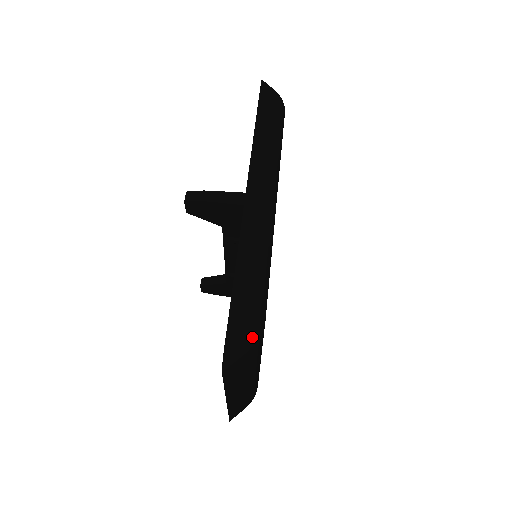
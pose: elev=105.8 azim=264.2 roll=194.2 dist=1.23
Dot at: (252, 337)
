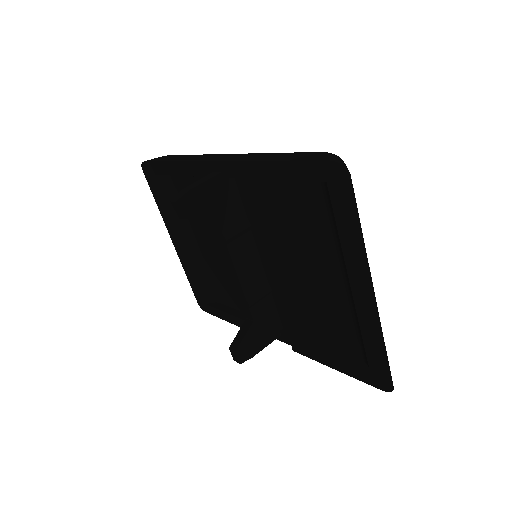
Dot at: (336, 155)
